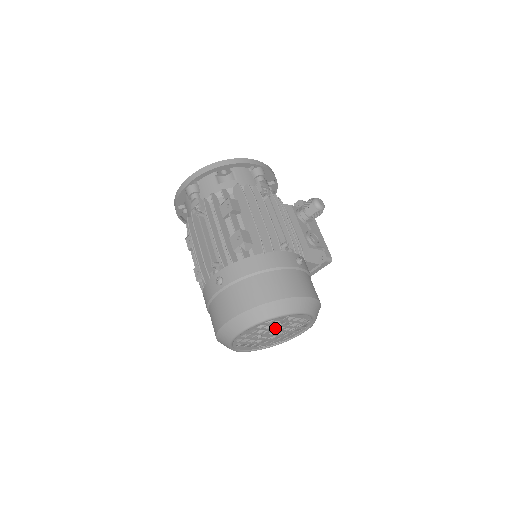
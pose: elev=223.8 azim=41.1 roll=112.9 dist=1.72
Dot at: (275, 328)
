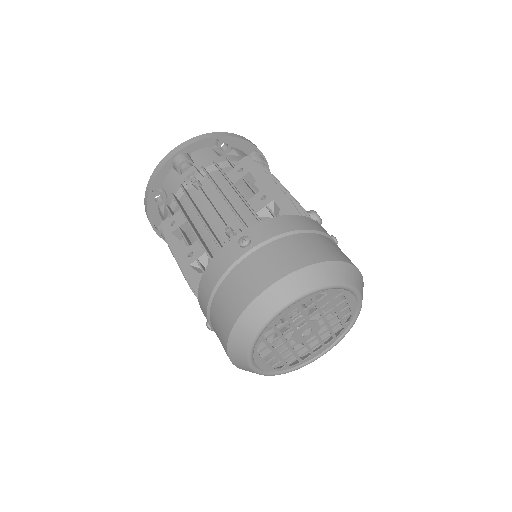
Dot at: (315, 320)
